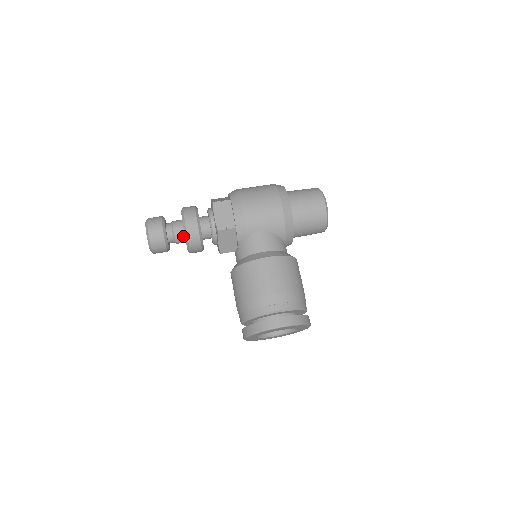
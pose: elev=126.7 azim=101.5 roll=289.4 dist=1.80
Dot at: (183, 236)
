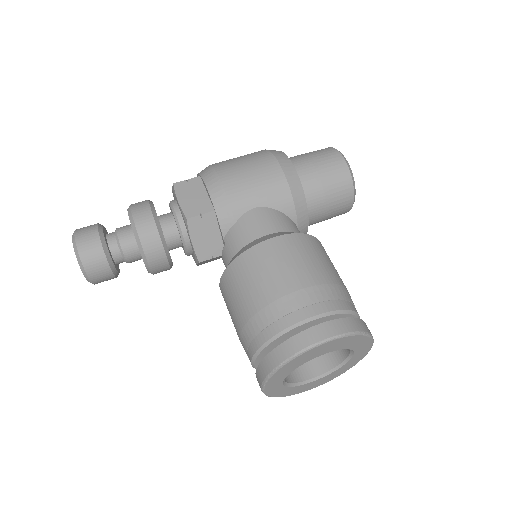
Dot at: (135, 245)
